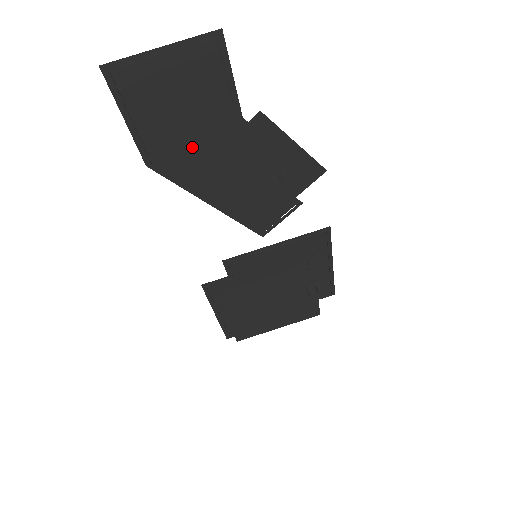
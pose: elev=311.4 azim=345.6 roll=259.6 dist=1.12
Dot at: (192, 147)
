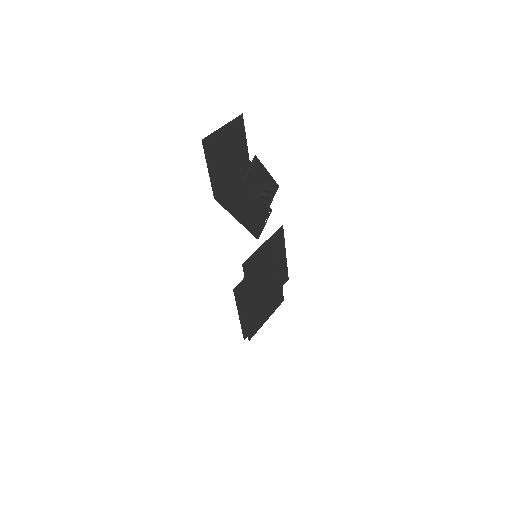
Dot at: (232, 182)
